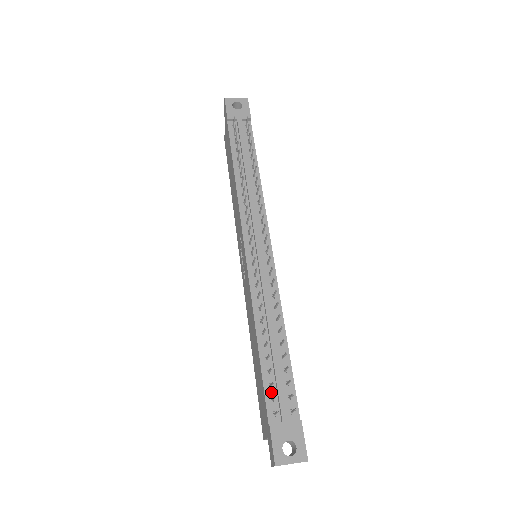
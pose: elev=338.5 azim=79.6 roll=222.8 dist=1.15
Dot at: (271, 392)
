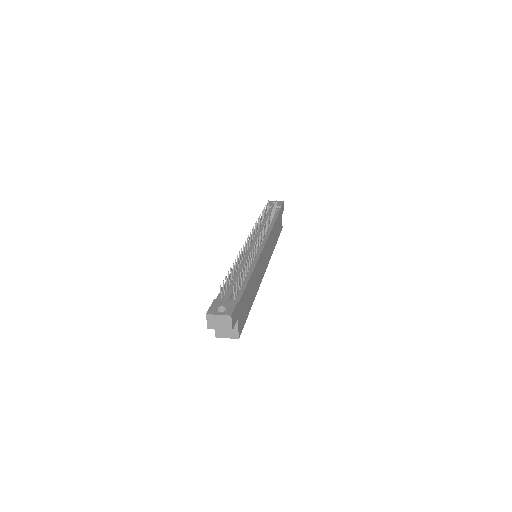
Dot at: (226, 291)
